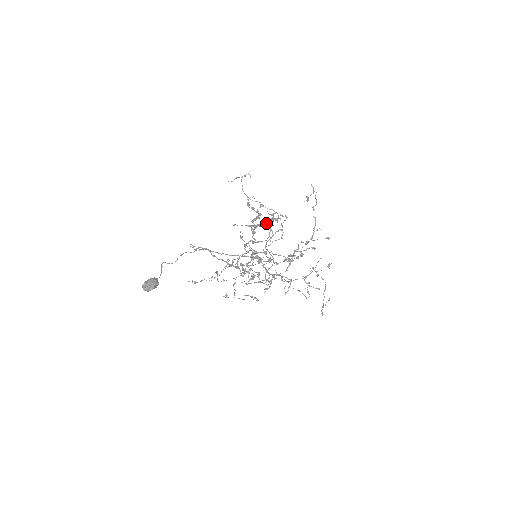
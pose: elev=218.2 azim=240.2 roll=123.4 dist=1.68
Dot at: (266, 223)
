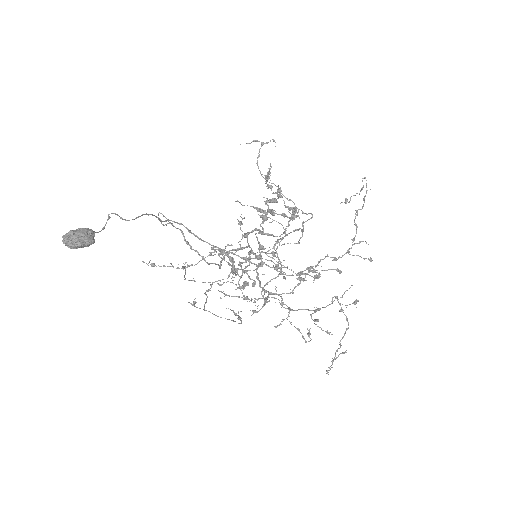
Dot at: (283, 214)
